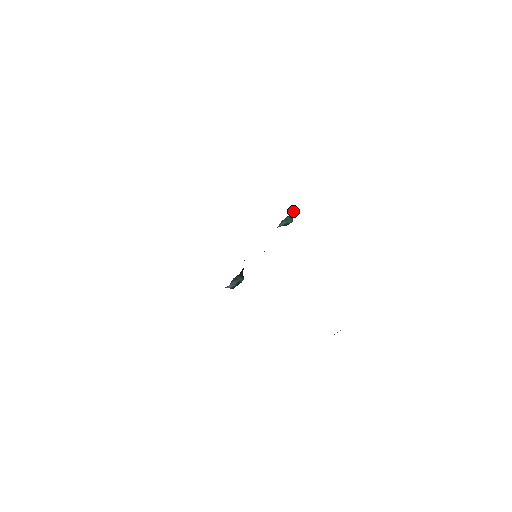
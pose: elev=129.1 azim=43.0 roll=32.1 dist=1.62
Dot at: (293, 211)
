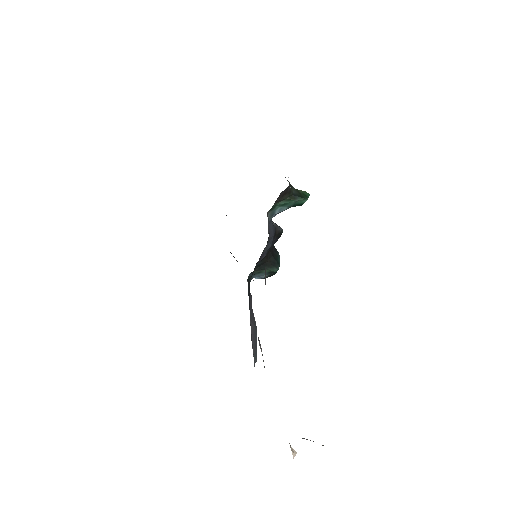
Dot at: (279, 195)
